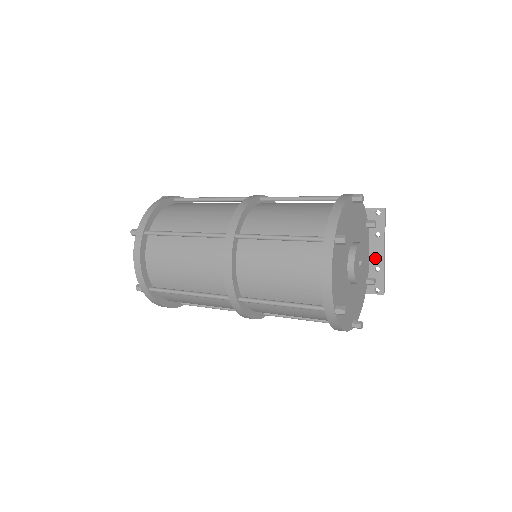
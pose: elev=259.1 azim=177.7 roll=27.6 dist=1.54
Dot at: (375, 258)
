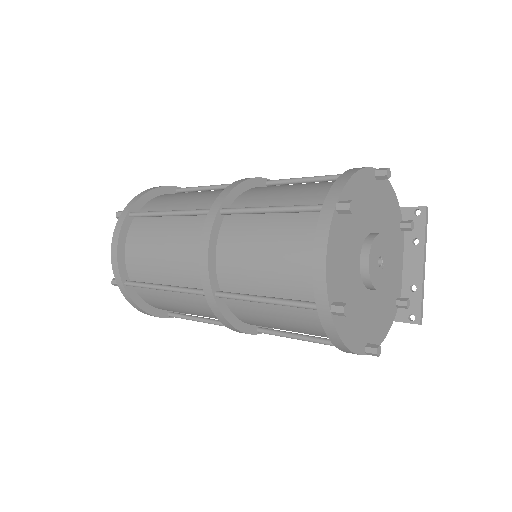
Dot at: (411, 273)
